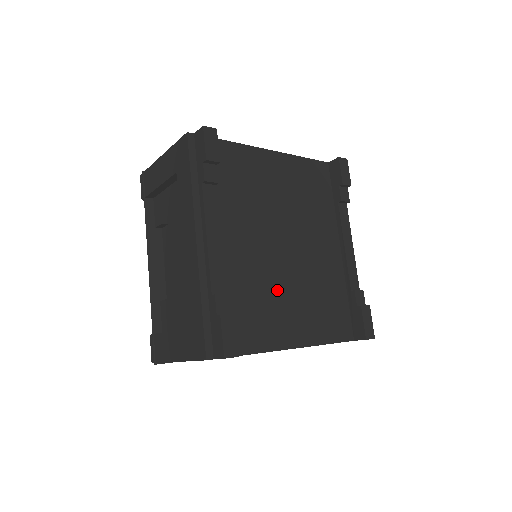
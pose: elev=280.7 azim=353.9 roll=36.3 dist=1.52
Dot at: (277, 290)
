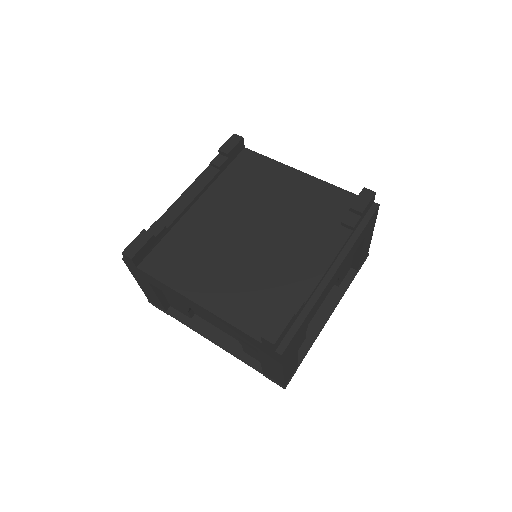
Dot at: (215, 254)
